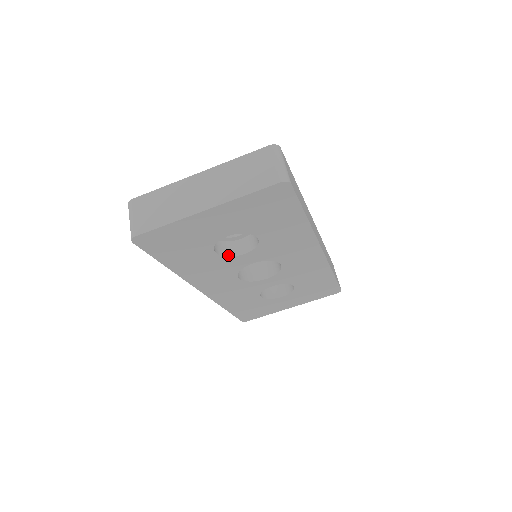
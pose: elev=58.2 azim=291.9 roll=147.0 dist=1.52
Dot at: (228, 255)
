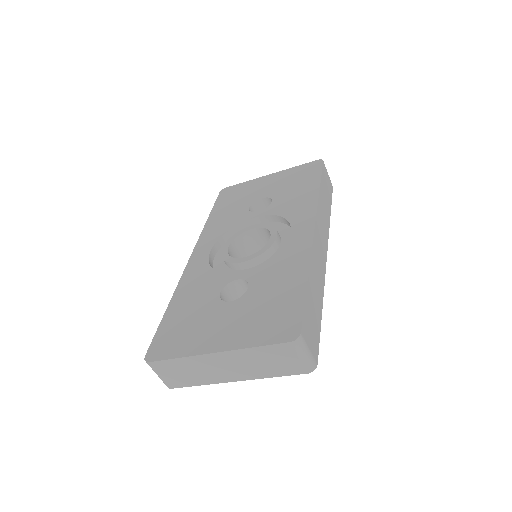
Dot at: occluded
